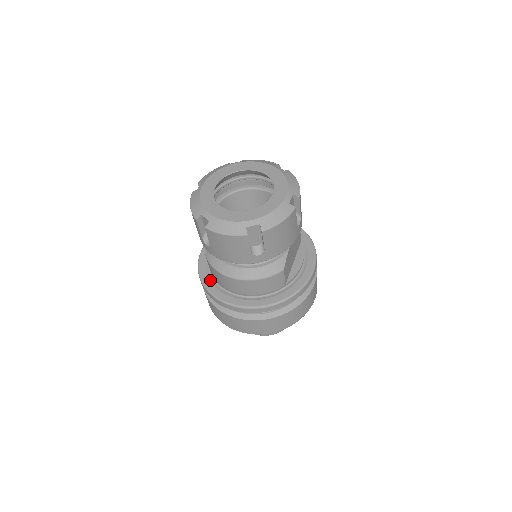
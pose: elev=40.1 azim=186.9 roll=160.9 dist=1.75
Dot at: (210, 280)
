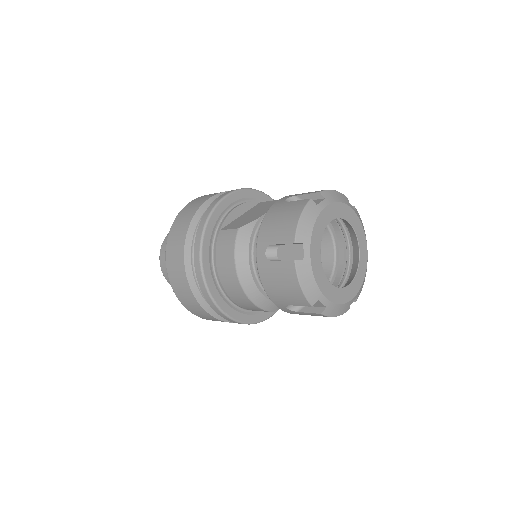
Dot at: (210, 241)
